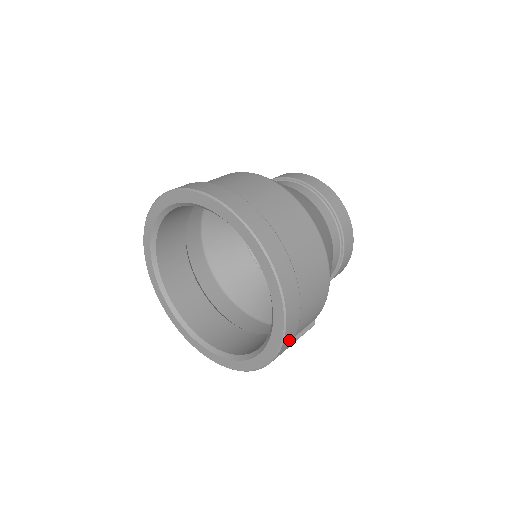
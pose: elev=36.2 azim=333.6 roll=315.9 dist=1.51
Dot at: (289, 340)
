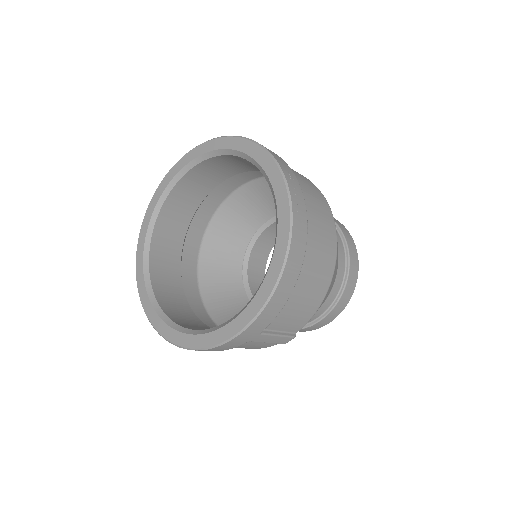
Dot at: (272, 311)
